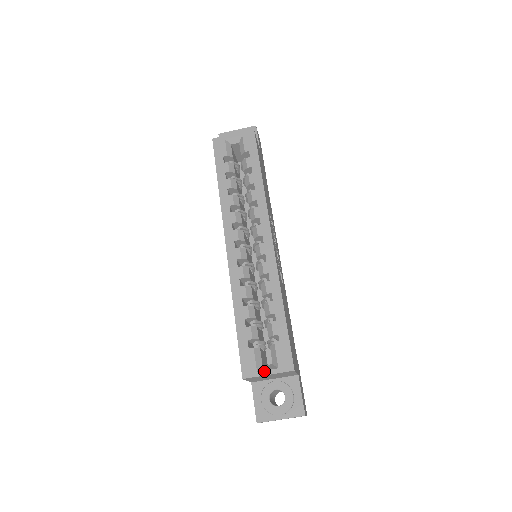
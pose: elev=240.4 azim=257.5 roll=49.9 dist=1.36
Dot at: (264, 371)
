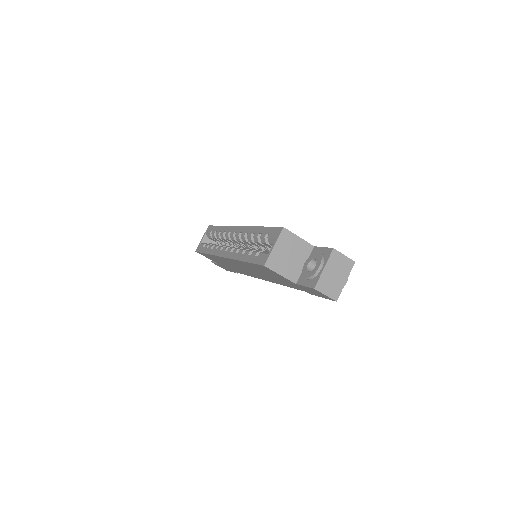
Dot at: (271, 249)
